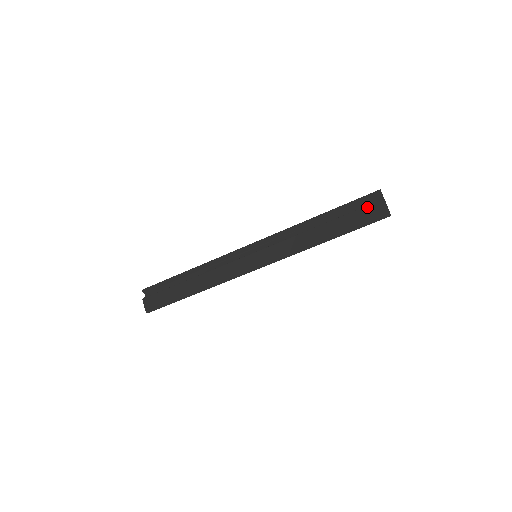
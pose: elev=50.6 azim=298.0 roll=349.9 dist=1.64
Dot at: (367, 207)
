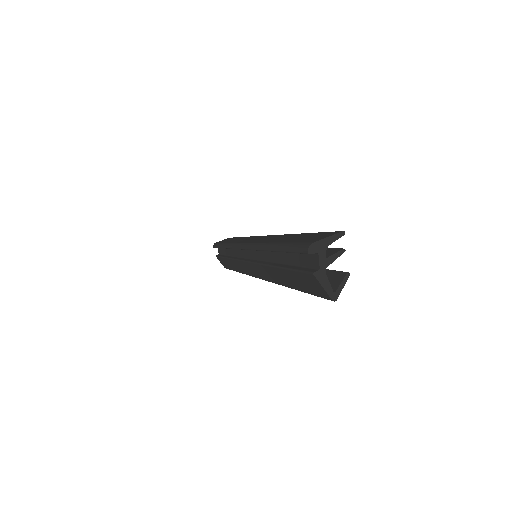
Dot at: (301, 274)
